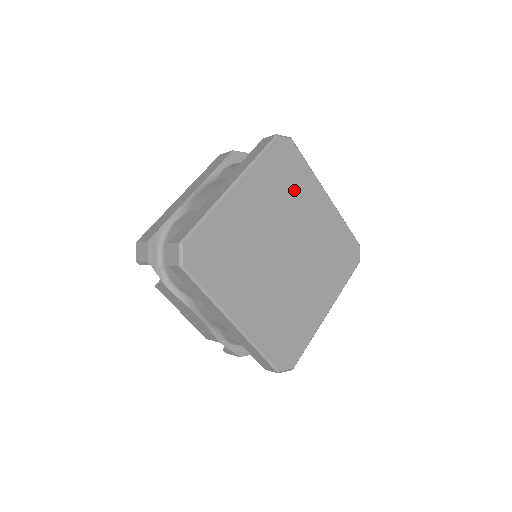
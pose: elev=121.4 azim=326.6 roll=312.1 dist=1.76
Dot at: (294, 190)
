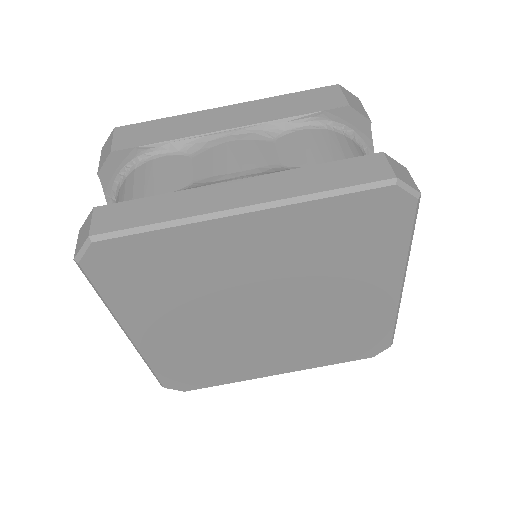
Dot at: (350, 259)
